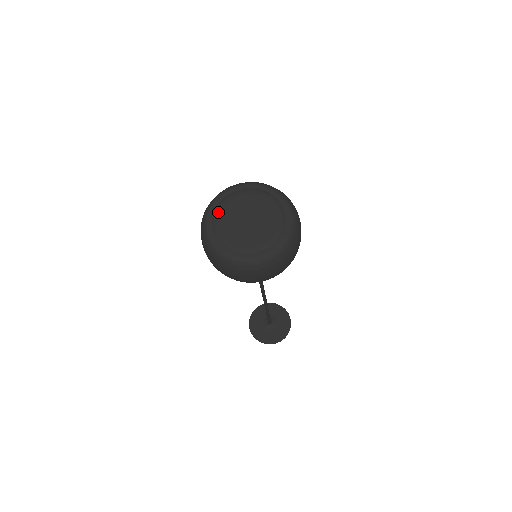
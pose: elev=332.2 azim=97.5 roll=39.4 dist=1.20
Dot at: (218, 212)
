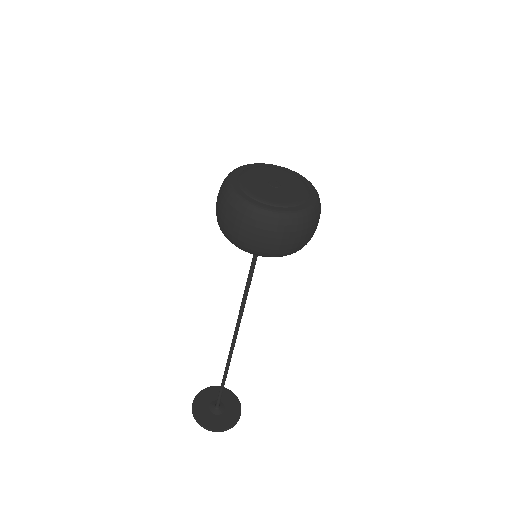
Dot at: (242, 181)
